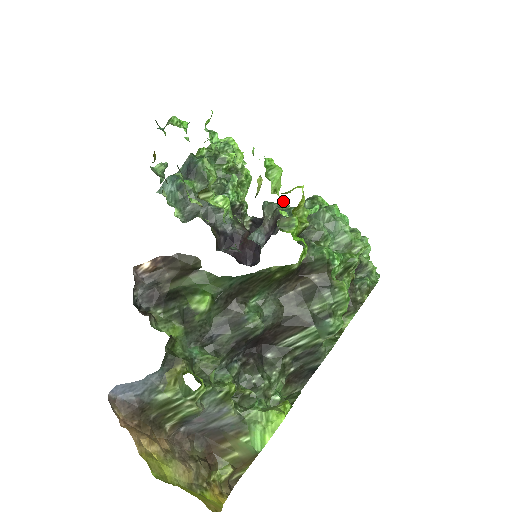
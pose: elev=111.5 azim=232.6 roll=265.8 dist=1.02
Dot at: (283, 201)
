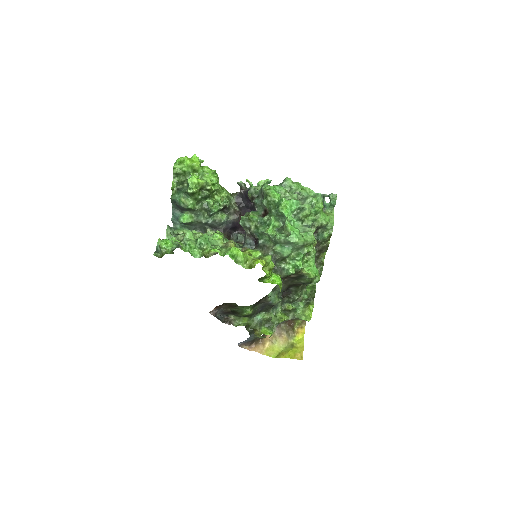
Dot at: (250, 218)
